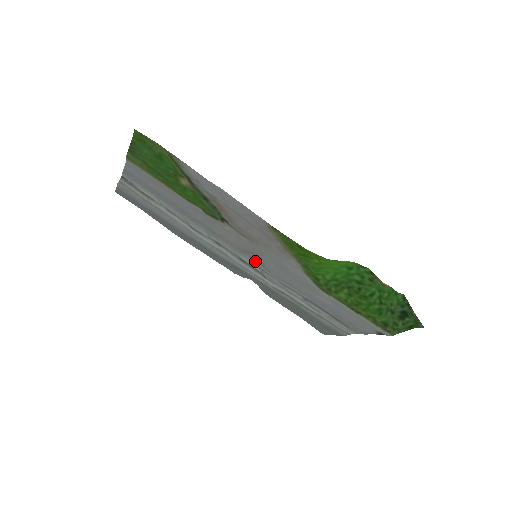
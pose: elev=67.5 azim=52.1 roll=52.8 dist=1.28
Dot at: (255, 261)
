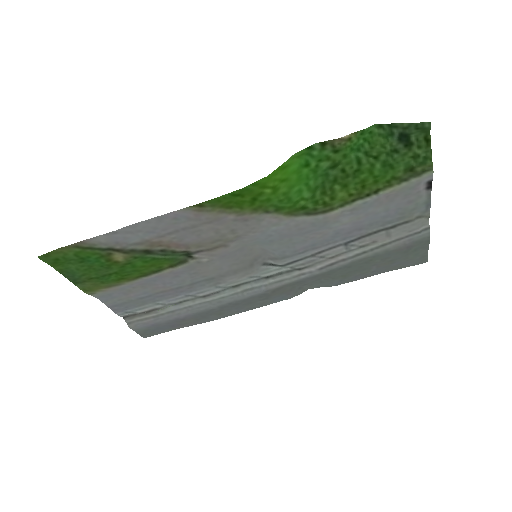
Dot at: (271, 264)
